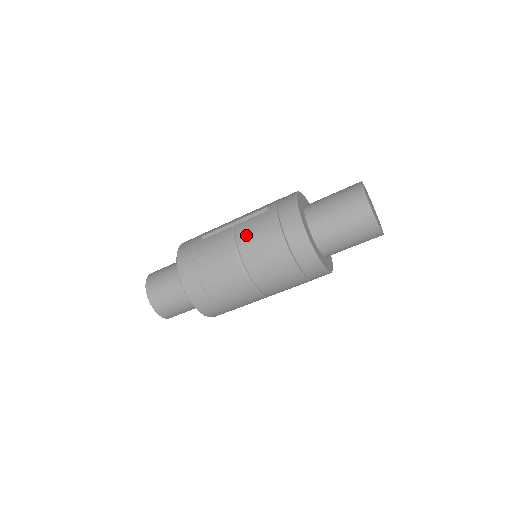
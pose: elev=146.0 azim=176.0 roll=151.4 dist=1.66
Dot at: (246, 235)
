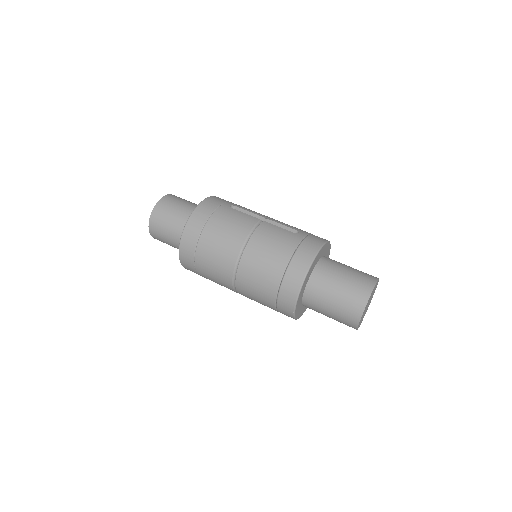
Dot at: (264, 235)
